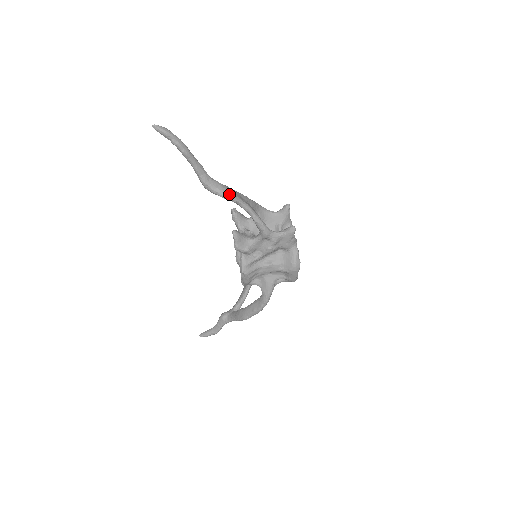
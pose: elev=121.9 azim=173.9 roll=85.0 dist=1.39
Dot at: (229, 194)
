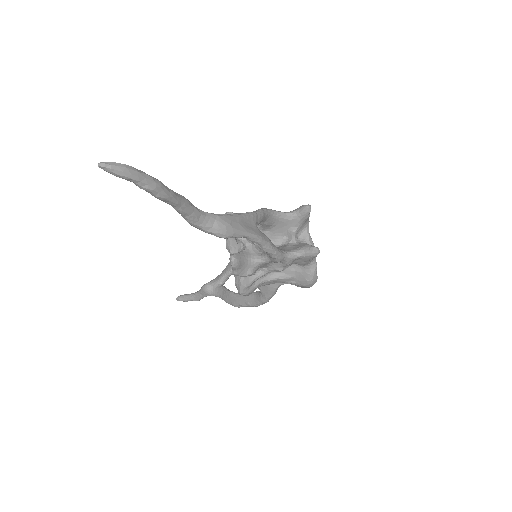
Dot at: (230, 232)
